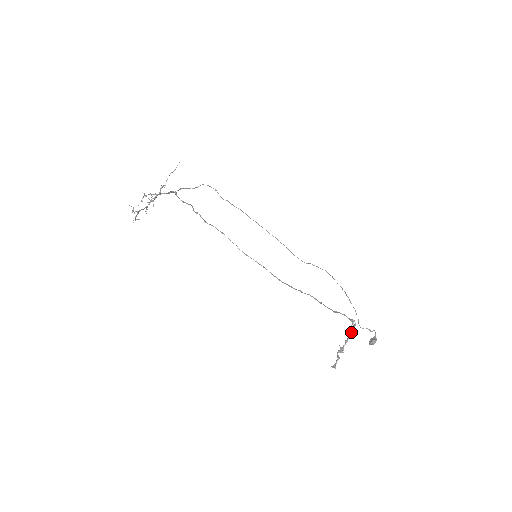
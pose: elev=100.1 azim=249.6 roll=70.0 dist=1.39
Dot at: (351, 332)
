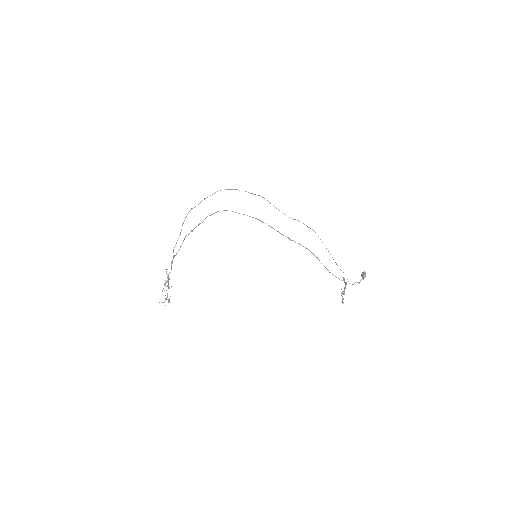
Dot at: occluded
